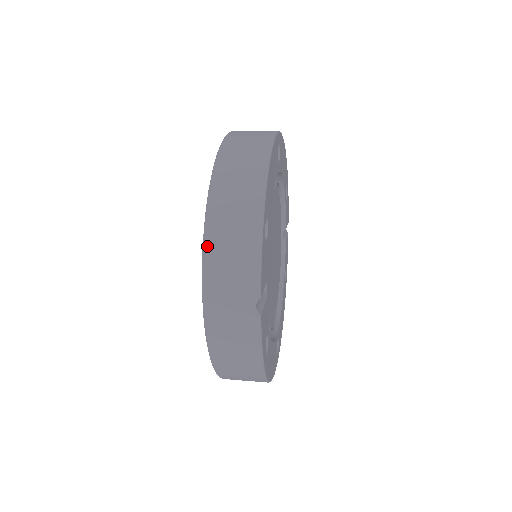
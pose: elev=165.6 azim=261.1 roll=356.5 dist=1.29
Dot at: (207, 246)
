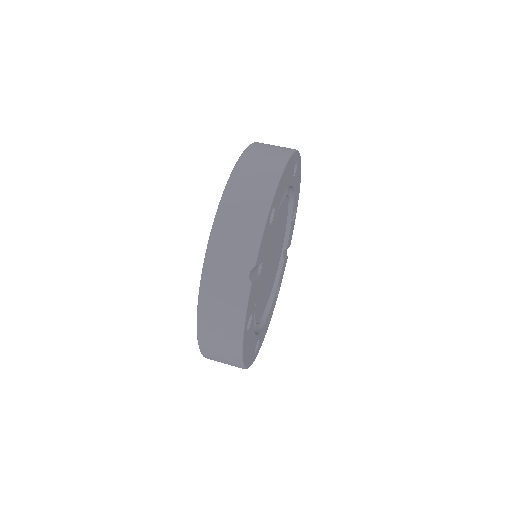
Dot at: (219, 214)
